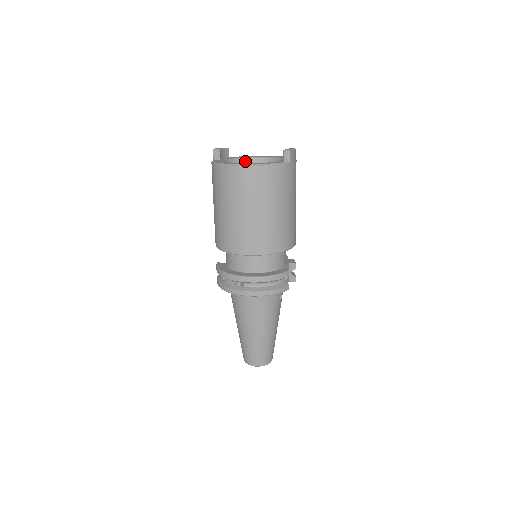
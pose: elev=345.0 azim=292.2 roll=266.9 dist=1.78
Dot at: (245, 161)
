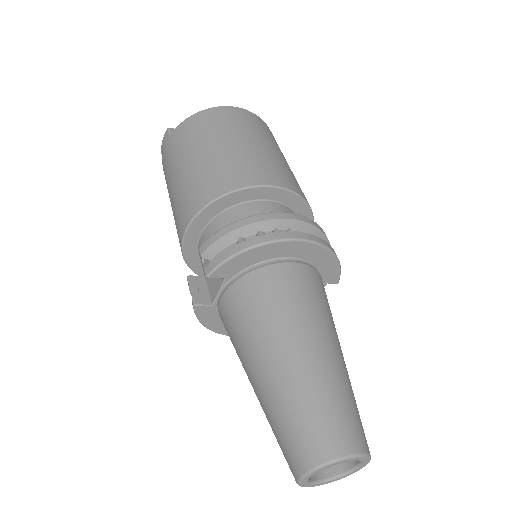
Dot at: occluded
